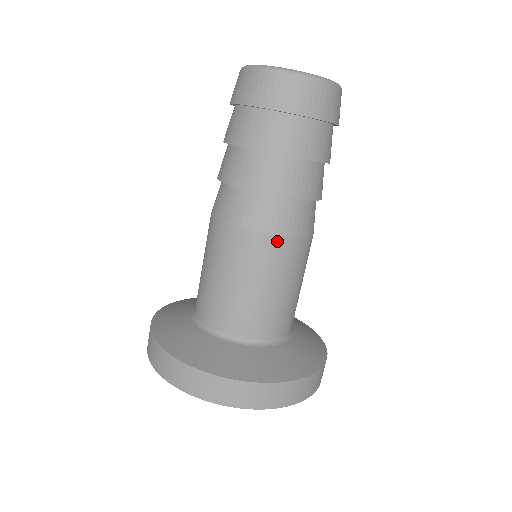
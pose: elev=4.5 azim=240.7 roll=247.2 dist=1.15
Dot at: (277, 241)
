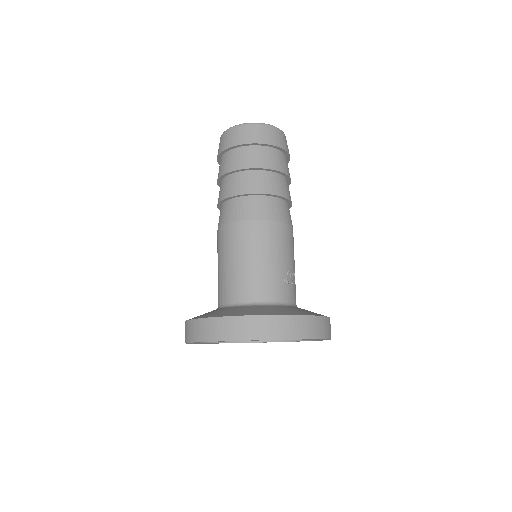
Dot at: (238, 225)
